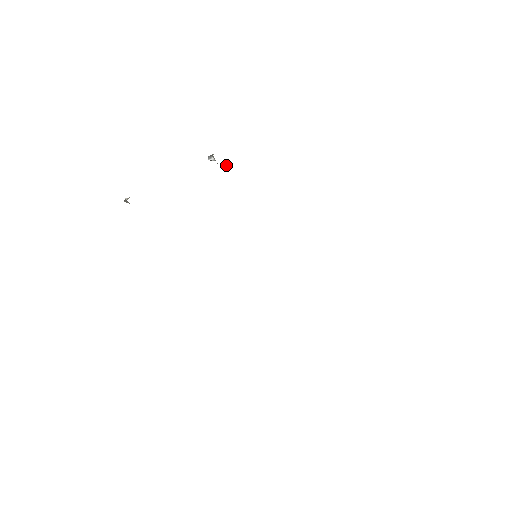
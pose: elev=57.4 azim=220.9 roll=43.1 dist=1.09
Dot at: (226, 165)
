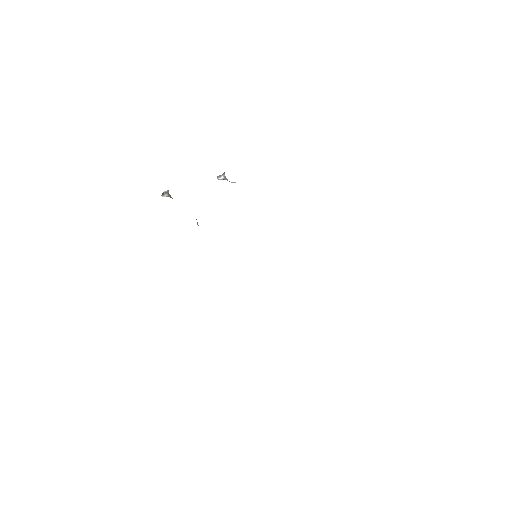
Dot at: (234, 182)
